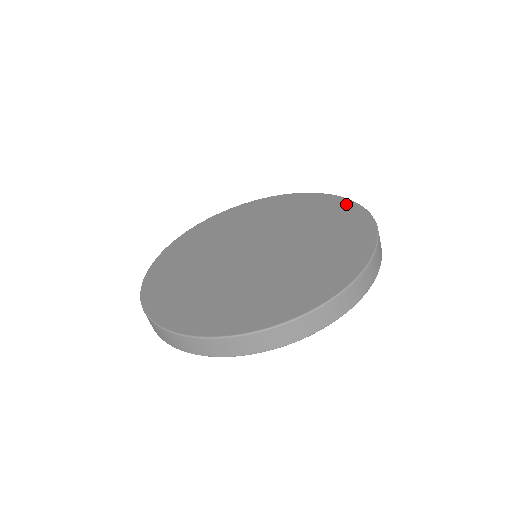
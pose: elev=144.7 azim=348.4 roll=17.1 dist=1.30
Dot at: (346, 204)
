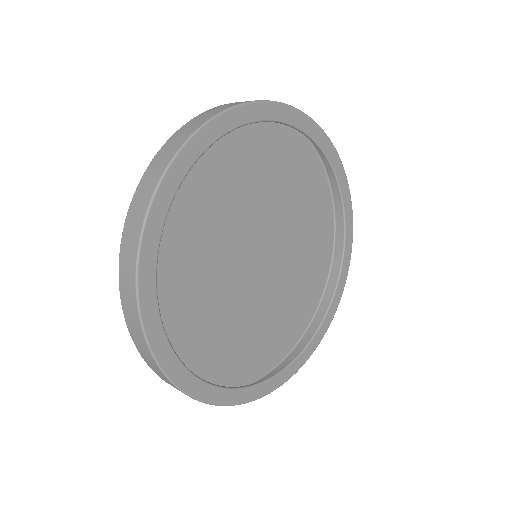
Dot at: (323, 187)
